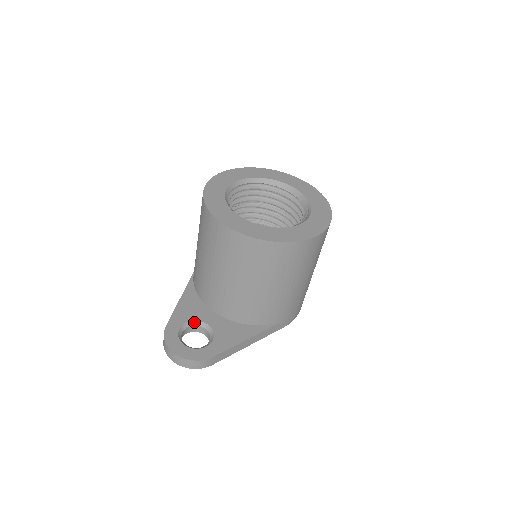
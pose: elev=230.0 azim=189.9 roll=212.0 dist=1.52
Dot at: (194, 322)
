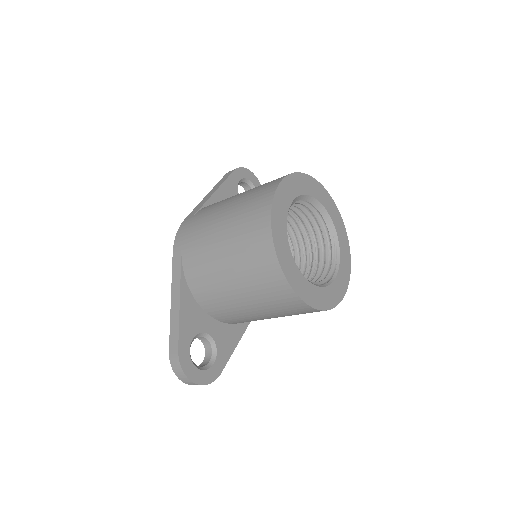
Dot at: (198, 335)
